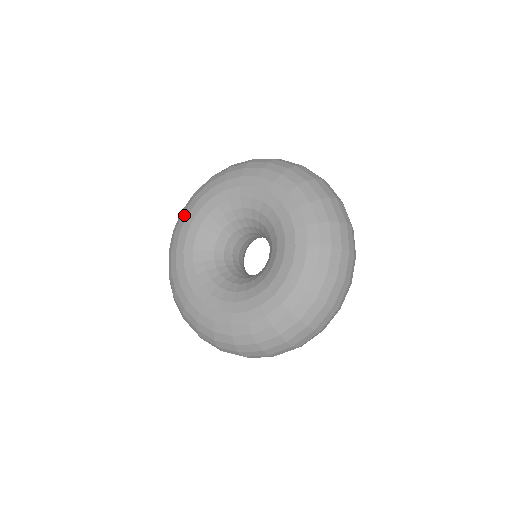
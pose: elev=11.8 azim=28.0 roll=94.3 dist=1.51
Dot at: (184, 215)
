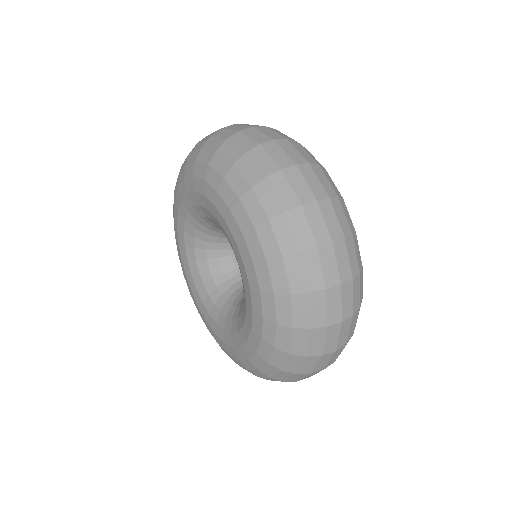
Dot at: occluded
